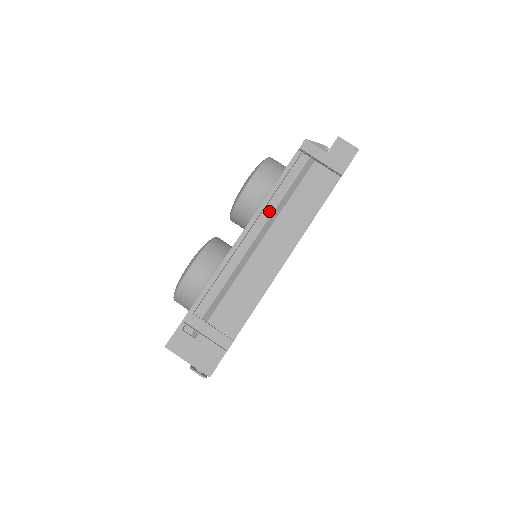
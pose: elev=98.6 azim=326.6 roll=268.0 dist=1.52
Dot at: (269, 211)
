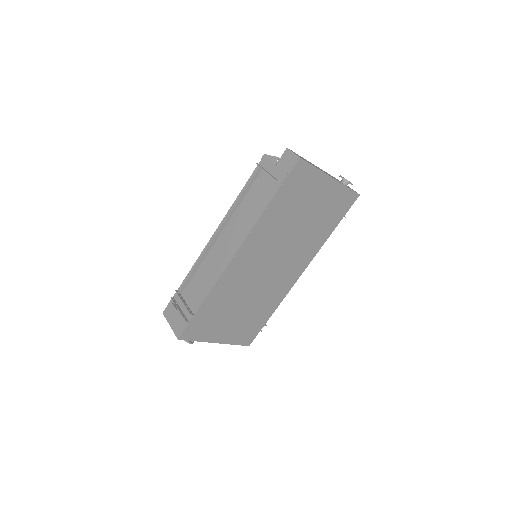
Dot at: (235, 216)
